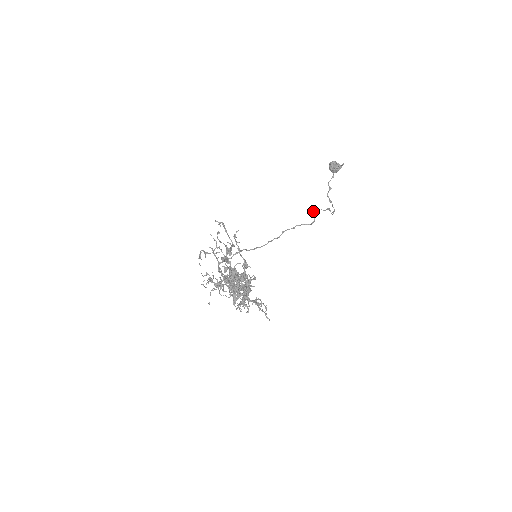
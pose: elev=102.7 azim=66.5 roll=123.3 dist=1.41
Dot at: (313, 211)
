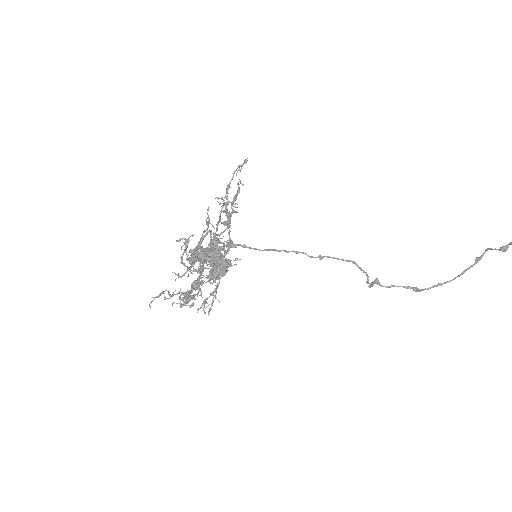
Dot at: (374, 283)
